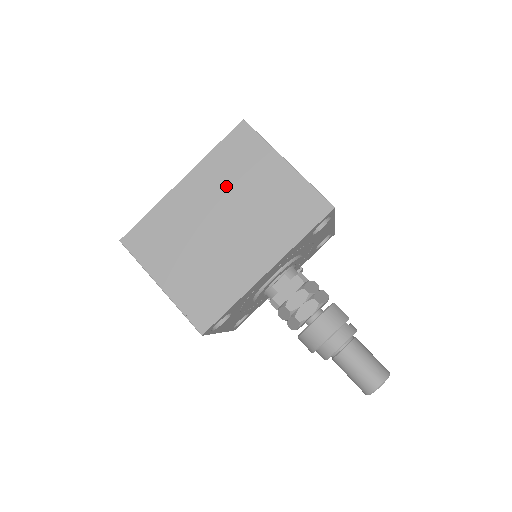
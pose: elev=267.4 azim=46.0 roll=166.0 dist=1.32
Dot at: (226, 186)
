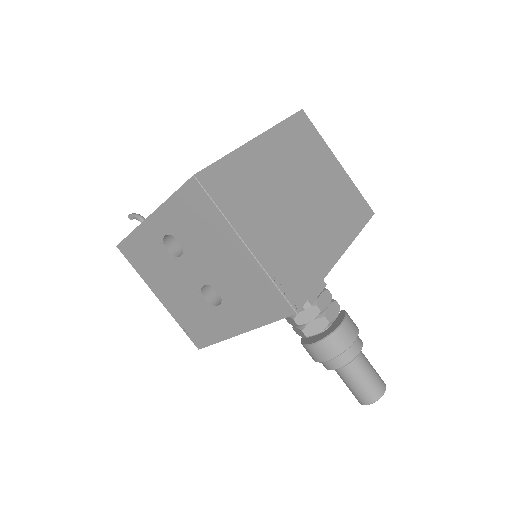
Dot at: (298, 161)
